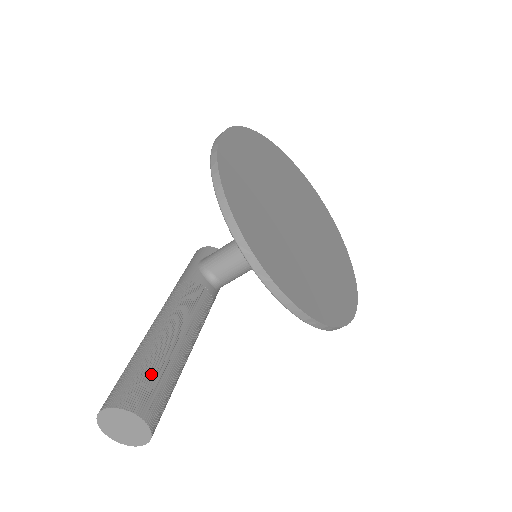
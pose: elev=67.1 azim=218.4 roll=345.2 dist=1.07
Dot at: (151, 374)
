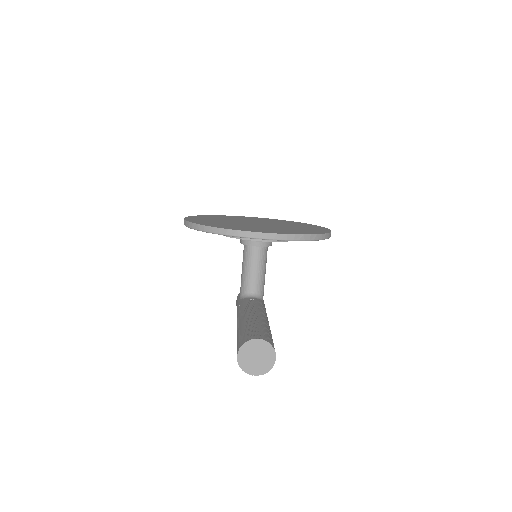
Dot at: (248, 329)
